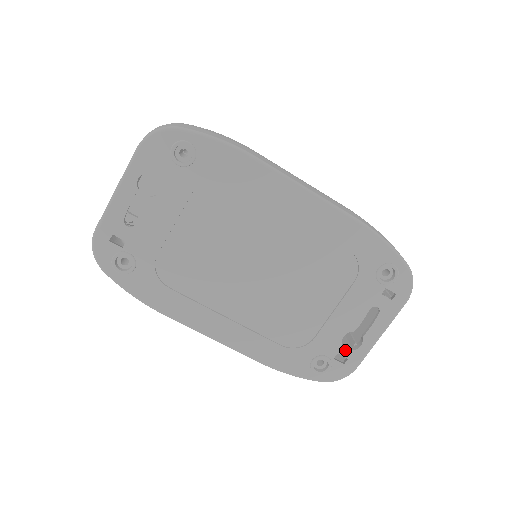
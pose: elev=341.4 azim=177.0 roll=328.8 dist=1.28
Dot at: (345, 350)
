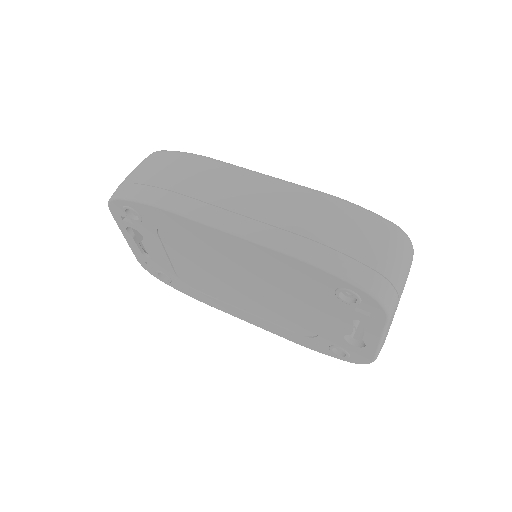
Dot at: (353, 346)
